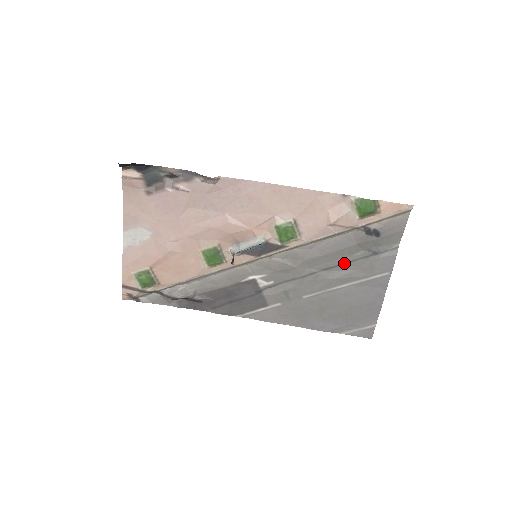
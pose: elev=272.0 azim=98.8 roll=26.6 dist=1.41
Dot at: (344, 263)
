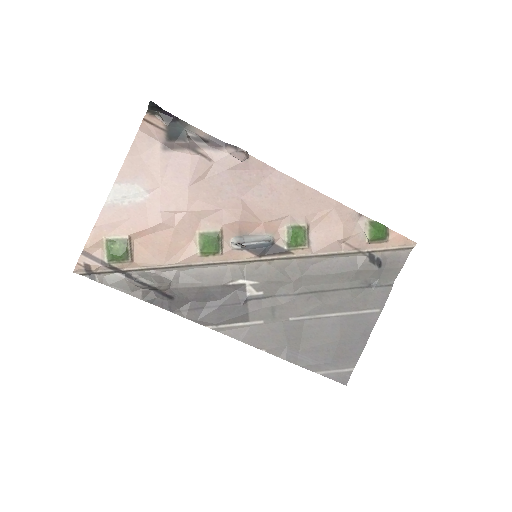
Dot at: (340, 289)
